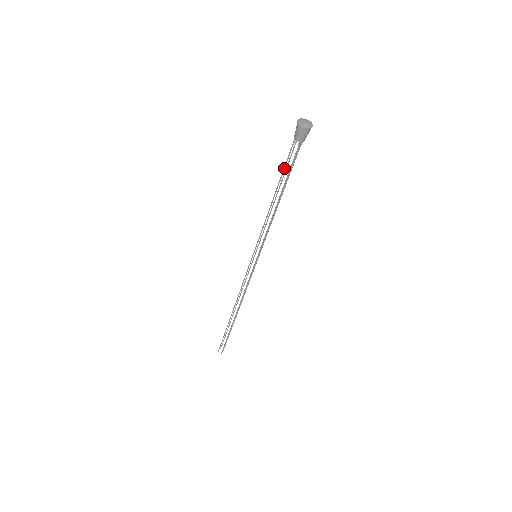
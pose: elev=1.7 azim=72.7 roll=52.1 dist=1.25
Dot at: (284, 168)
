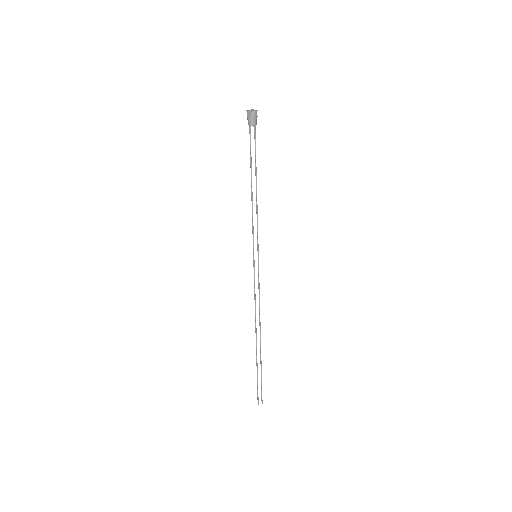
Dot at: (250, 154)
